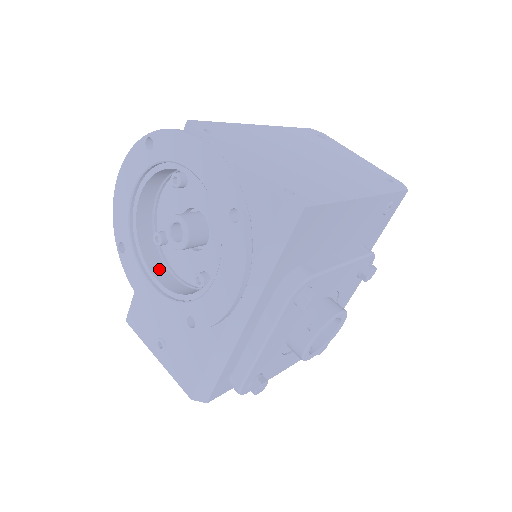
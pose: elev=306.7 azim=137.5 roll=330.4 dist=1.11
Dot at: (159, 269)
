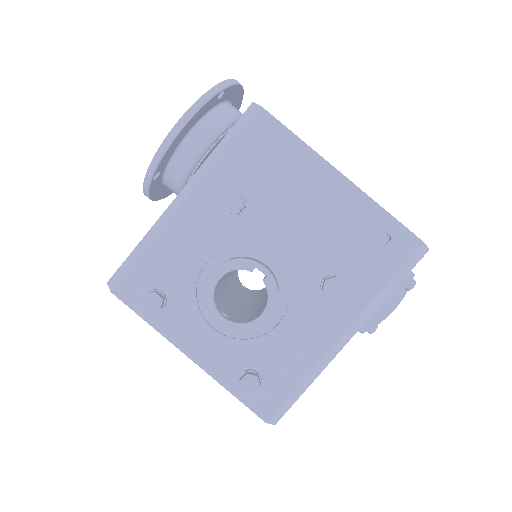
Dot at: occluded
